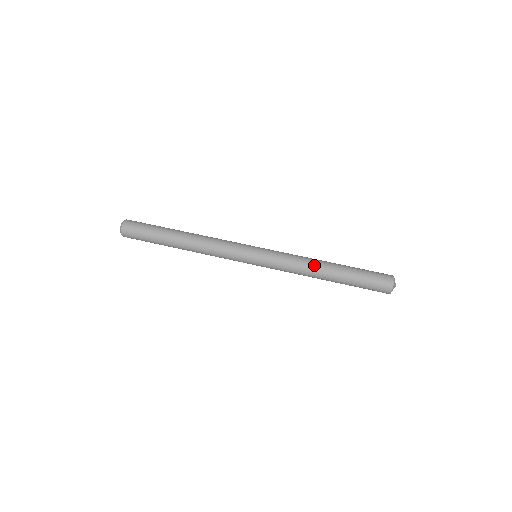
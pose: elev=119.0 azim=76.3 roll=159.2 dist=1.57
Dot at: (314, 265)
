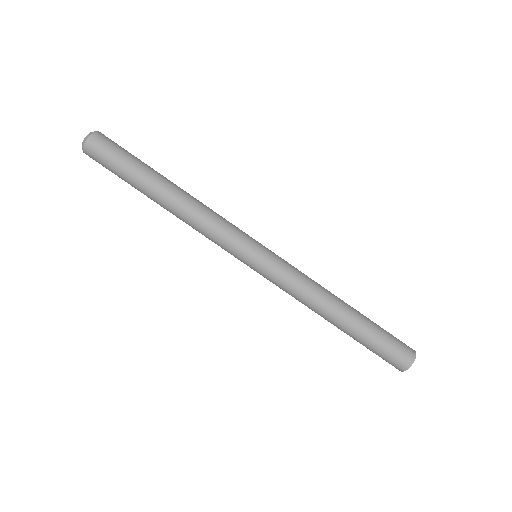
Dot at: (328, 297)
